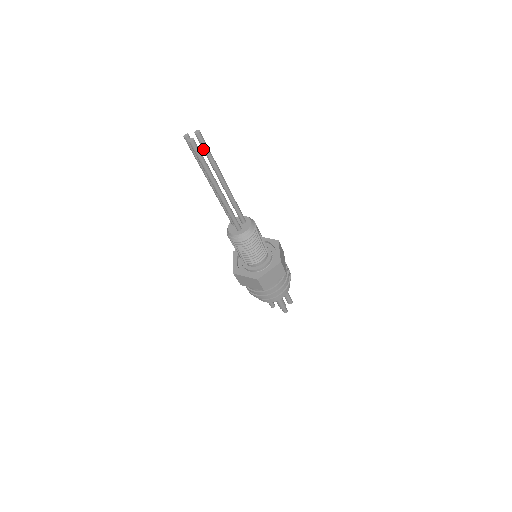
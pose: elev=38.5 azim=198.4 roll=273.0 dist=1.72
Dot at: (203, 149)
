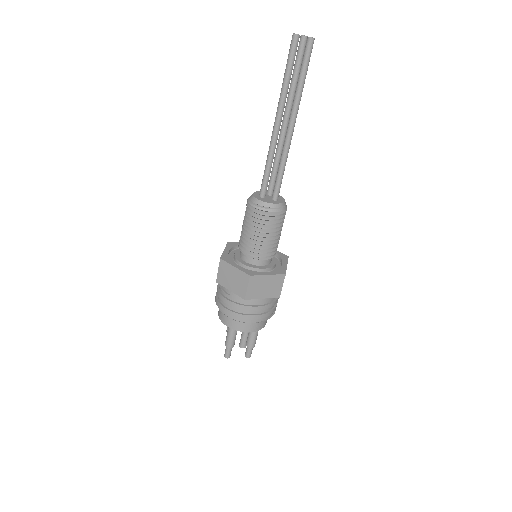
Dot at: (299, 62)
